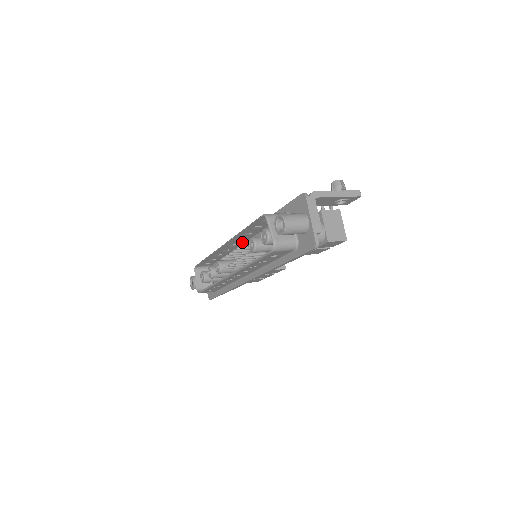
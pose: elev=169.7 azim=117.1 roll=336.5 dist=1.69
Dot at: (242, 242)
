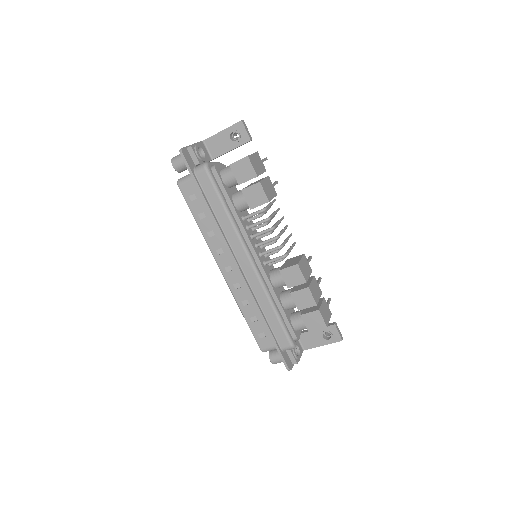
Dot at: occluded
